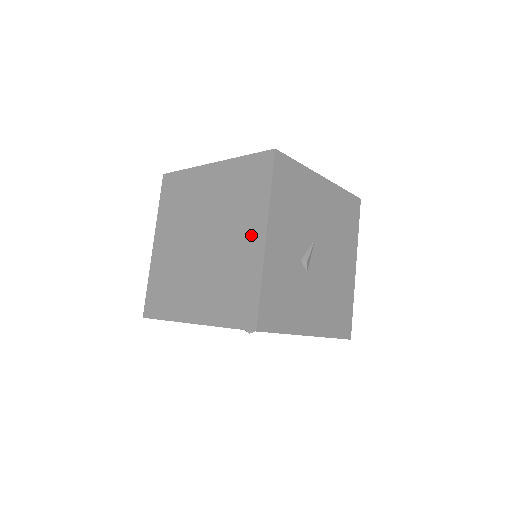
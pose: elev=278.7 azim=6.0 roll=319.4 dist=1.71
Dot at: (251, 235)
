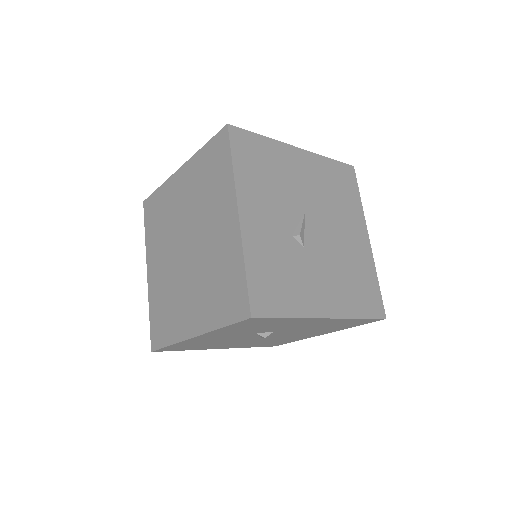
Dot at: (225, 219)
